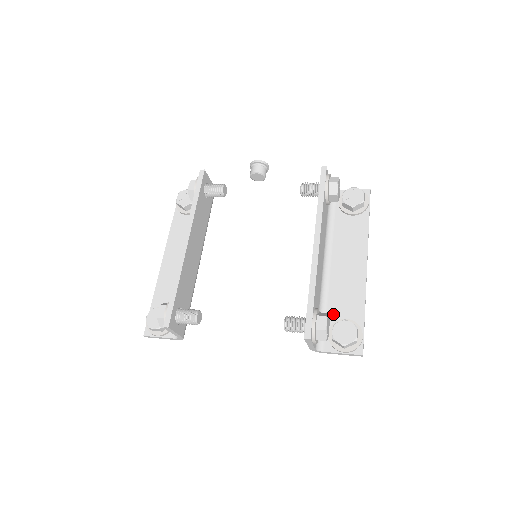
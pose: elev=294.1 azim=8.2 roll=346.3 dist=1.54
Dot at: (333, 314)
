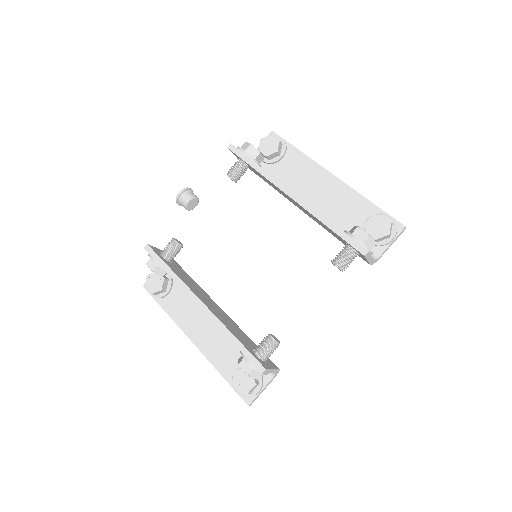
Dot at: occluded
